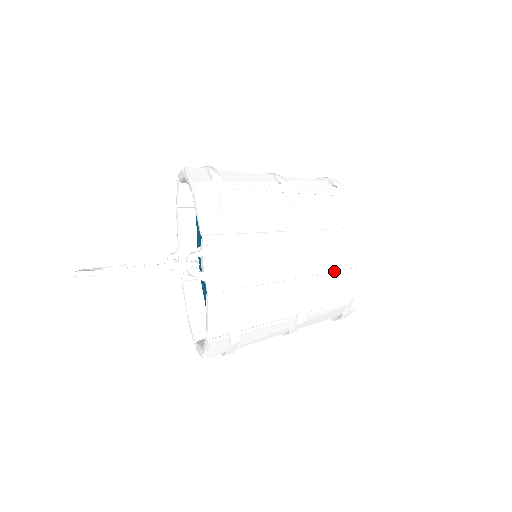
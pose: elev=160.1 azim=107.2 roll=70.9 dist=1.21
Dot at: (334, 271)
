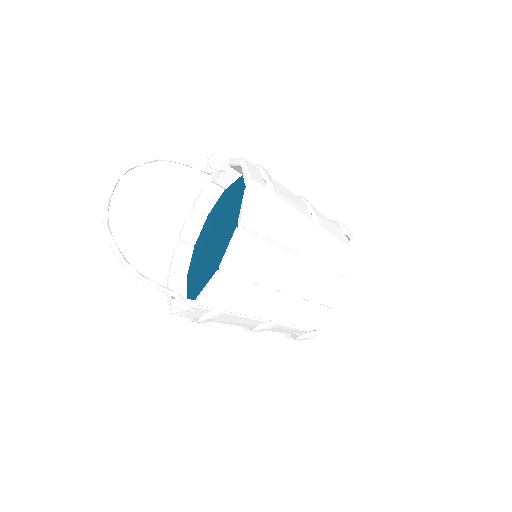
Dot at: occluded
